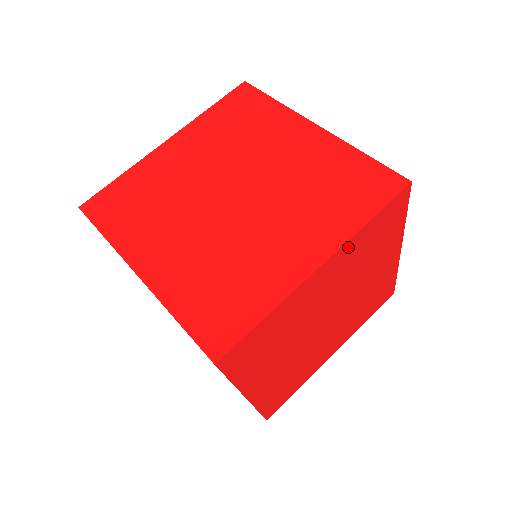
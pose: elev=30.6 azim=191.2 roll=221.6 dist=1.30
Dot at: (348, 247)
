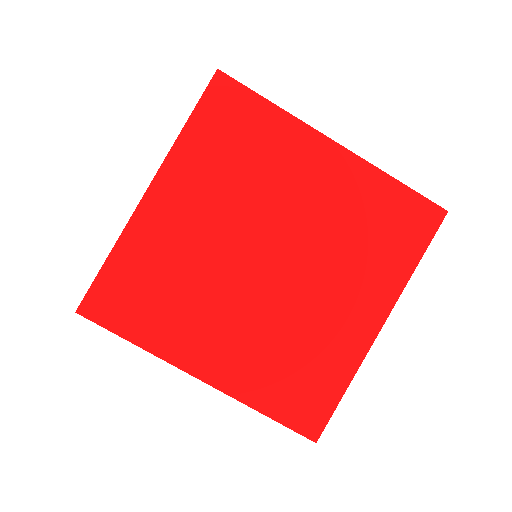
Dot at: (179, 161)
